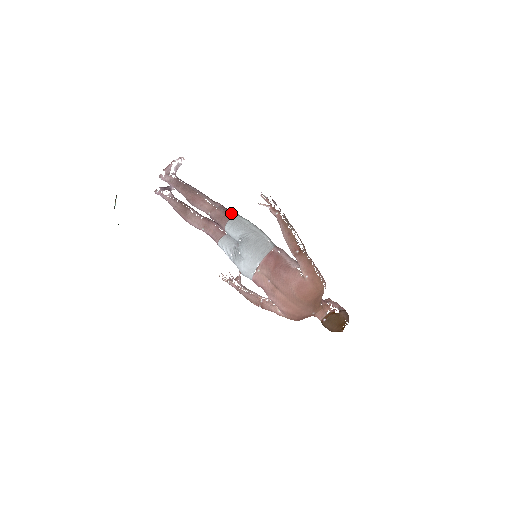
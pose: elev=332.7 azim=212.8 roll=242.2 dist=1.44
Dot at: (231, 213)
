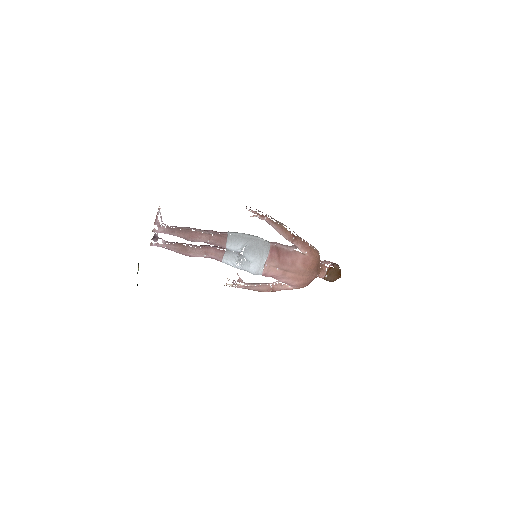
Dot at: (224, 233)
